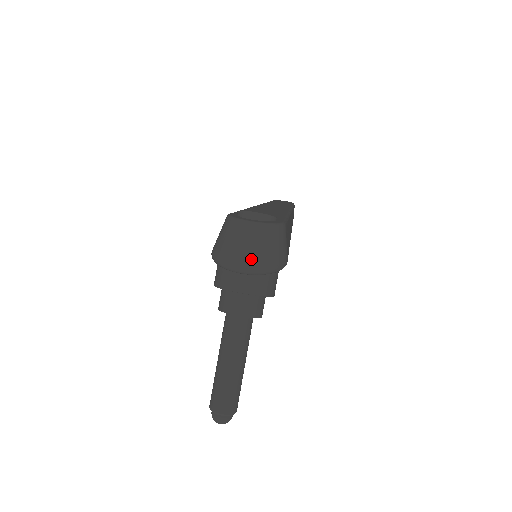
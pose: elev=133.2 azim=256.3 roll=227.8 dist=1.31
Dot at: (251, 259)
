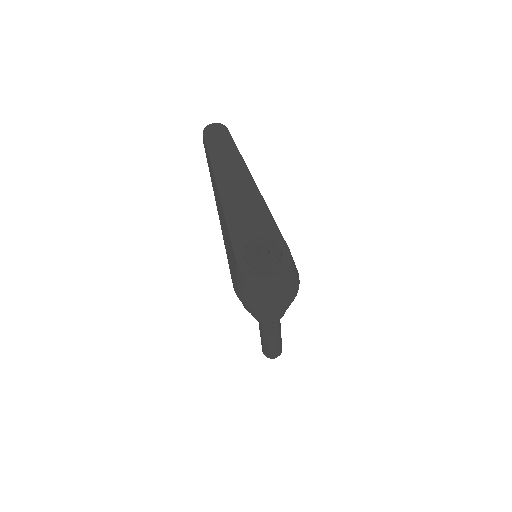
Dot at: (283, 302)
